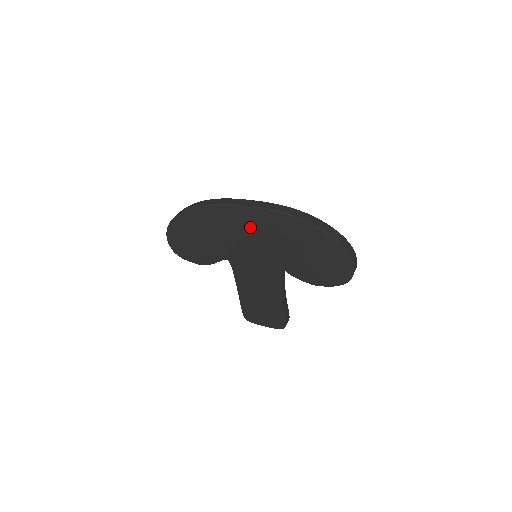
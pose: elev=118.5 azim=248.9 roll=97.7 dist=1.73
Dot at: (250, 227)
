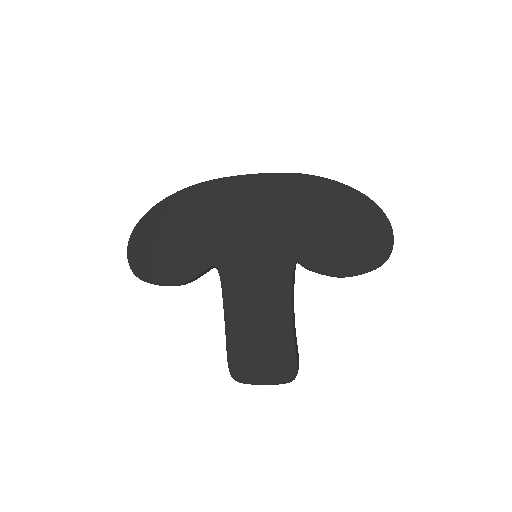
Dot at: (253, 204)
